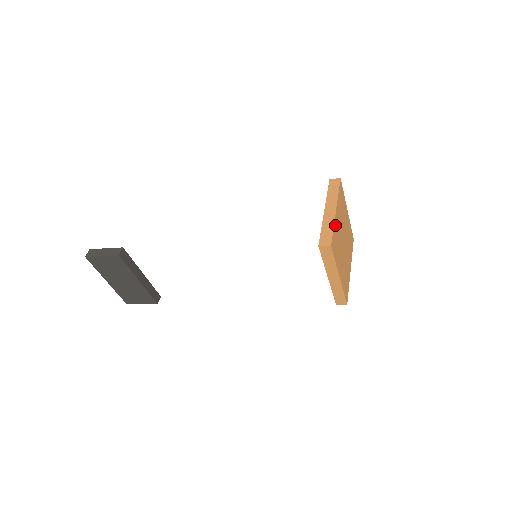
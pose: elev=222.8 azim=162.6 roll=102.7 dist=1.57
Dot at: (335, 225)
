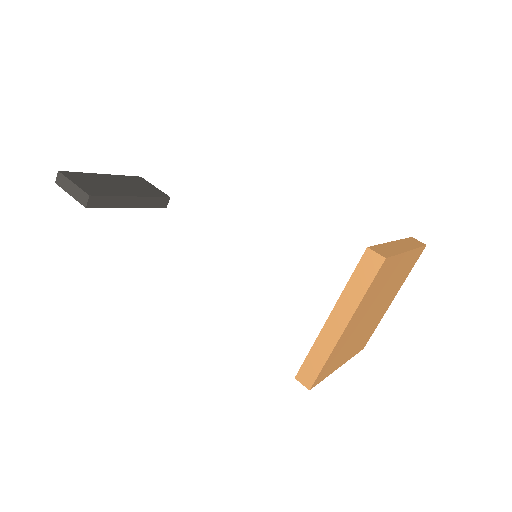
Dot at: (335, 348)
